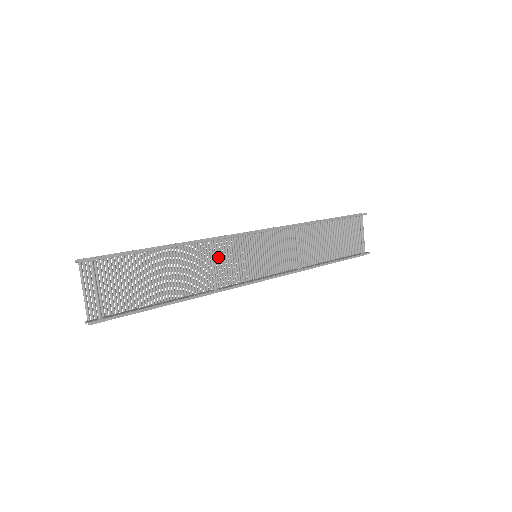
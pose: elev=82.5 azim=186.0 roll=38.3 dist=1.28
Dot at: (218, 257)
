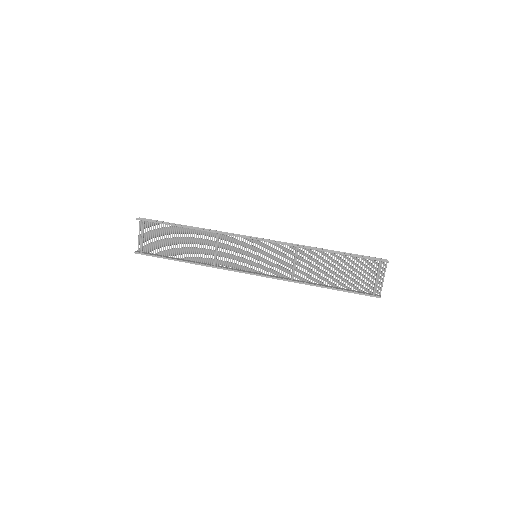
Dot at: (225, 246)
